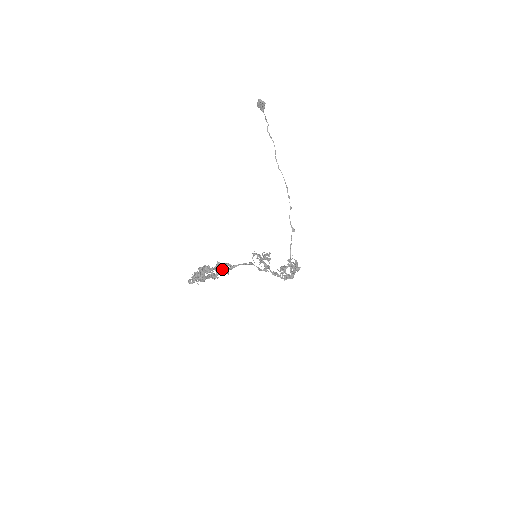
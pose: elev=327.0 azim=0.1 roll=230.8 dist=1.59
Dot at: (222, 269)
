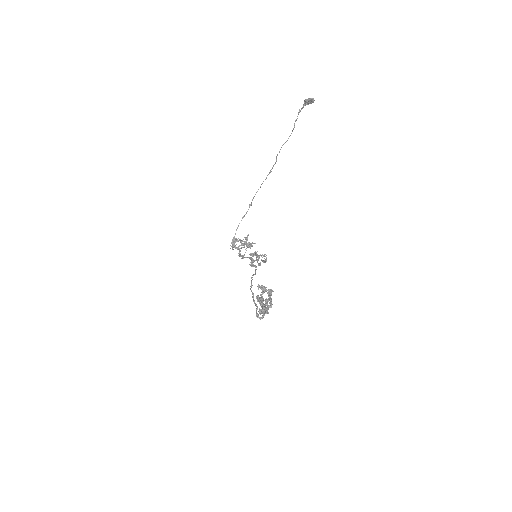
Dot at: (268, 295)
